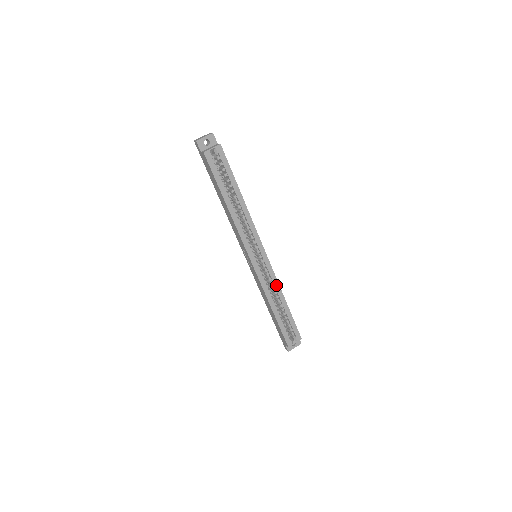
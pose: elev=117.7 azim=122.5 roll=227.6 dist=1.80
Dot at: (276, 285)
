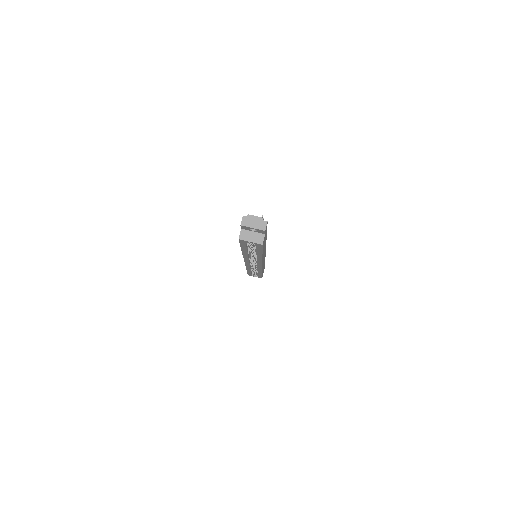
Dot at: (259, 270)
